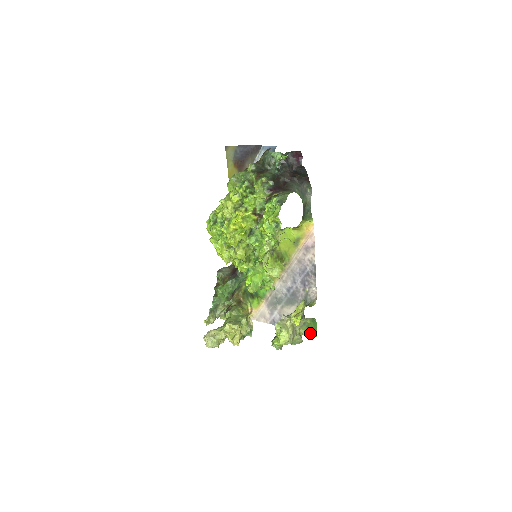
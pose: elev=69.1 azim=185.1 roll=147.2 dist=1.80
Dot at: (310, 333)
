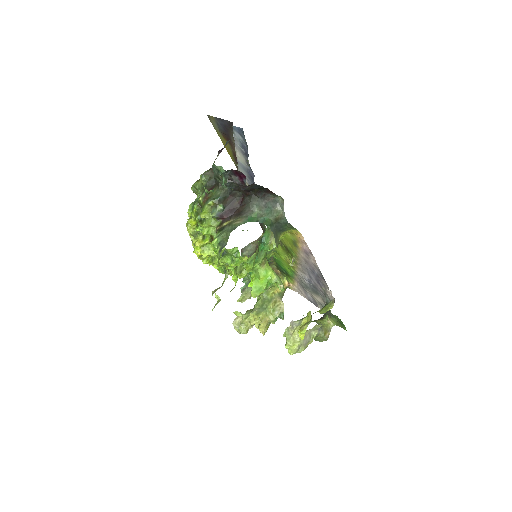
Dot at: (340, 326)
